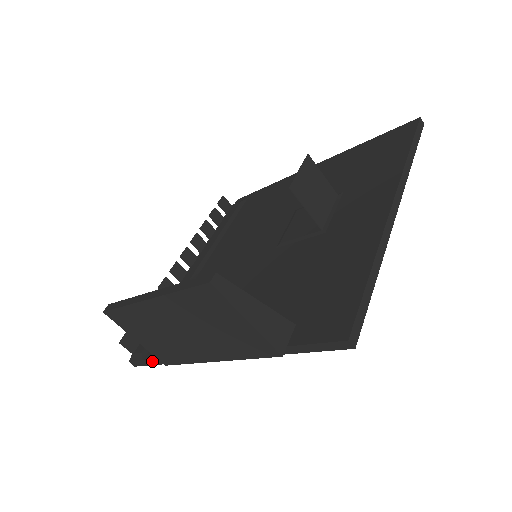
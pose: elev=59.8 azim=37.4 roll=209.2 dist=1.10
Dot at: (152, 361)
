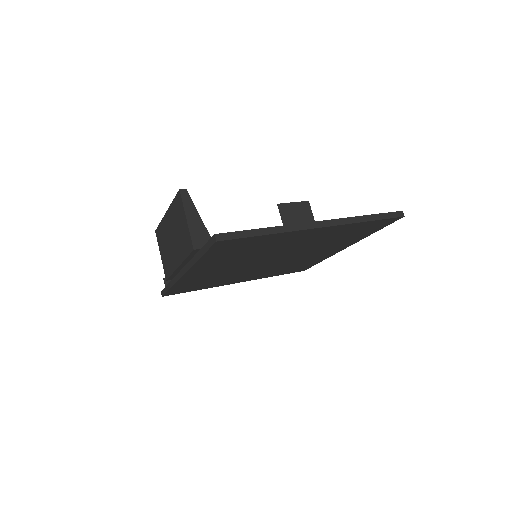
Dot at: (167, 287)
